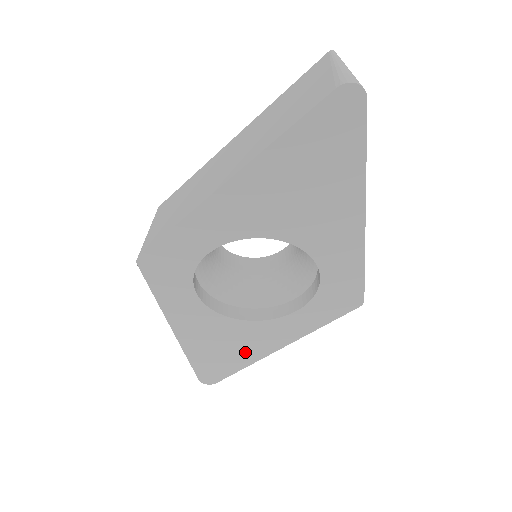
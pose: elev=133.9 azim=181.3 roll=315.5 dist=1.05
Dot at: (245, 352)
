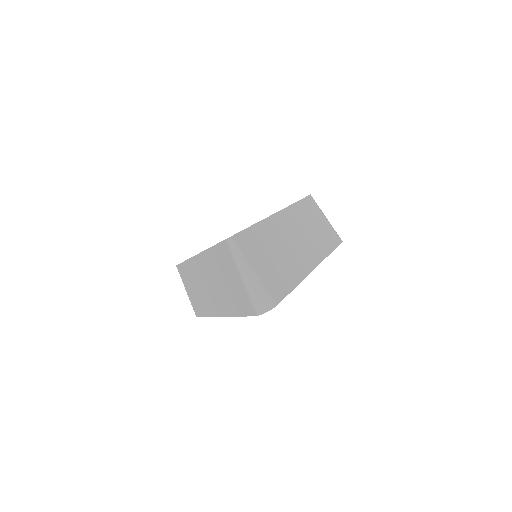
Dot at: occluded
